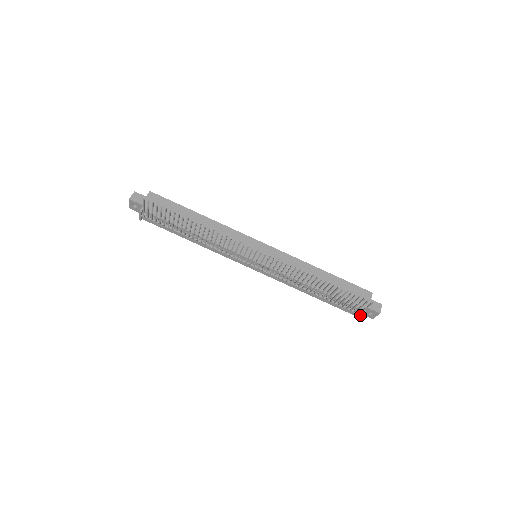
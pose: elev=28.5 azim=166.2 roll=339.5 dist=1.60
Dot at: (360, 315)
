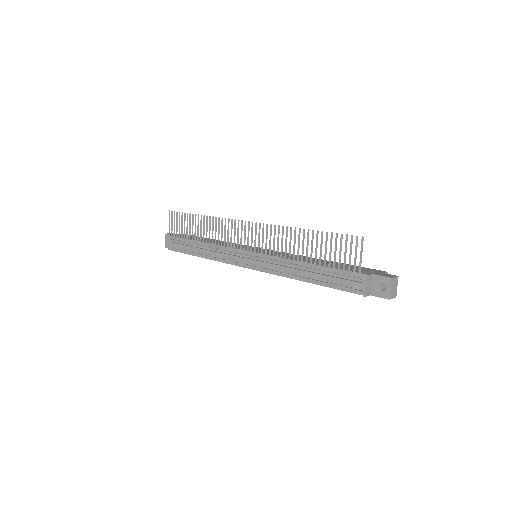
Dot at: (364, 284)
